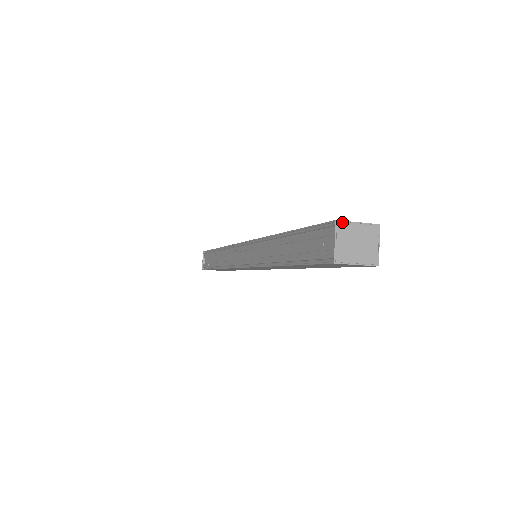
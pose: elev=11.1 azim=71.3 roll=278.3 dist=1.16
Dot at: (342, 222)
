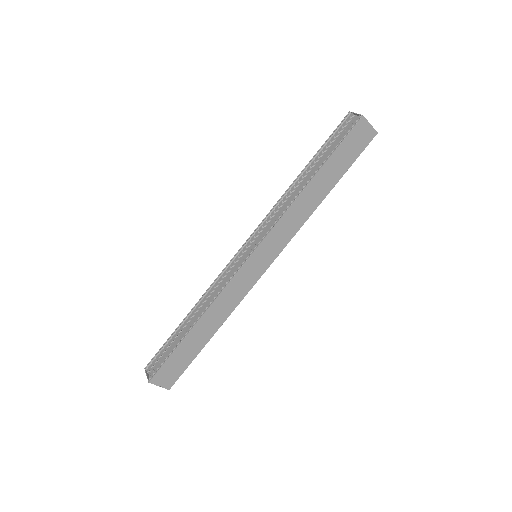
Dot at: (352, 114)
